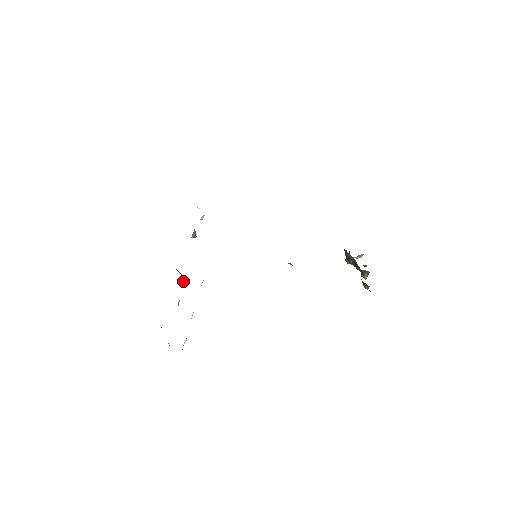
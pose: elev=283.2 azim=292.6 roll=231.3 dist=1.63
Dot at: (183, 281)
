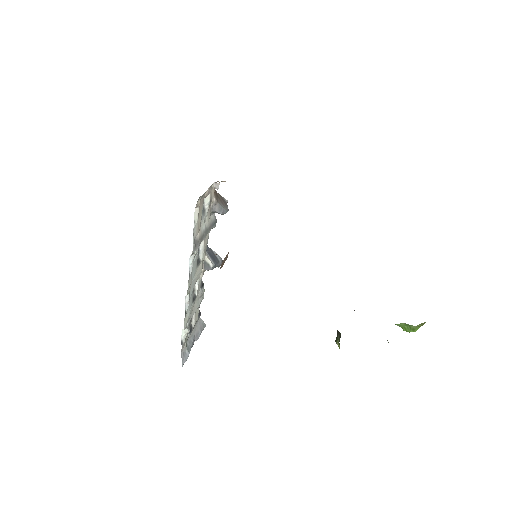
Dot at: (207, 264)
